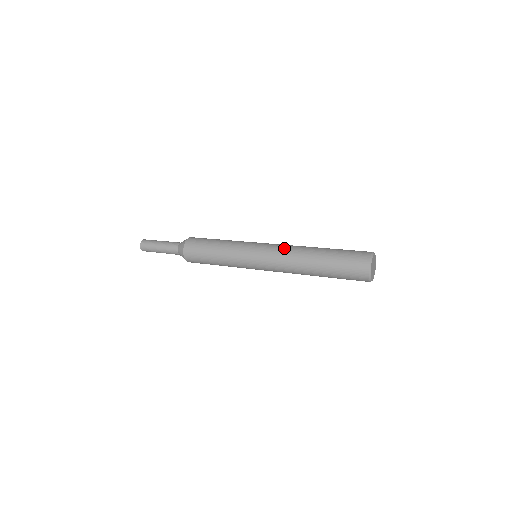
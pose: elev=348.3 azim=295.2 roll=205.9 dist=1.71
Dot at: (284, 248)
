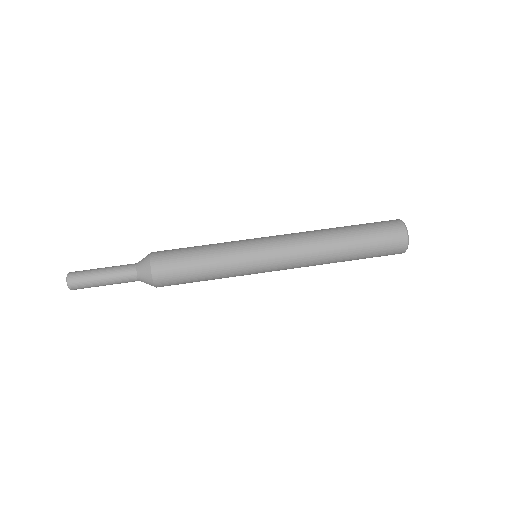
Dot at: (301, 249)
